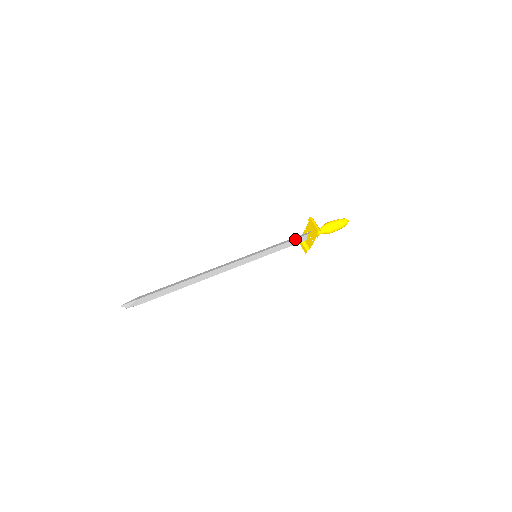
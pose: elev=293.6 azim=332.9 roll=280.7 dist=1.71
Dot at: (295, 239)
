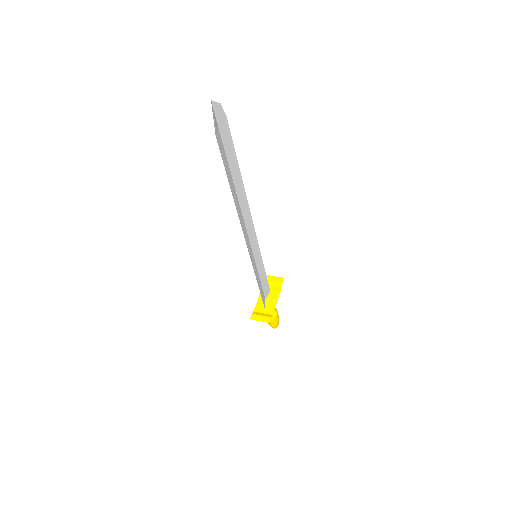
Dot at: (262, 290)
